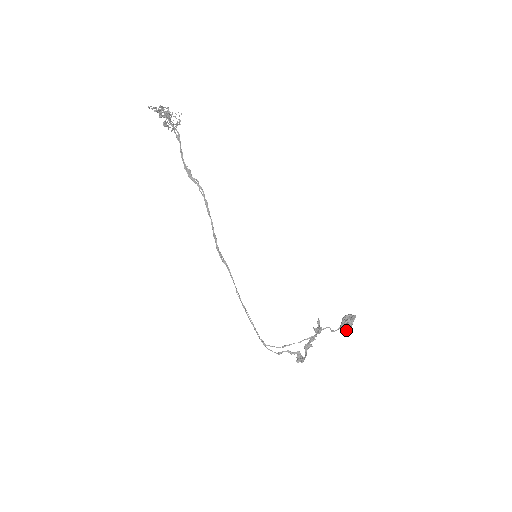
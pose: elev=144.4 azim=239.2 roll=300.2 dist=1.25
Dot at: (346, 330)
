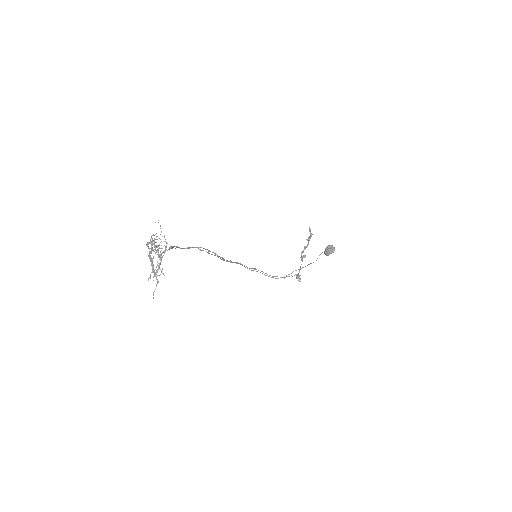
Dot at: occluded
